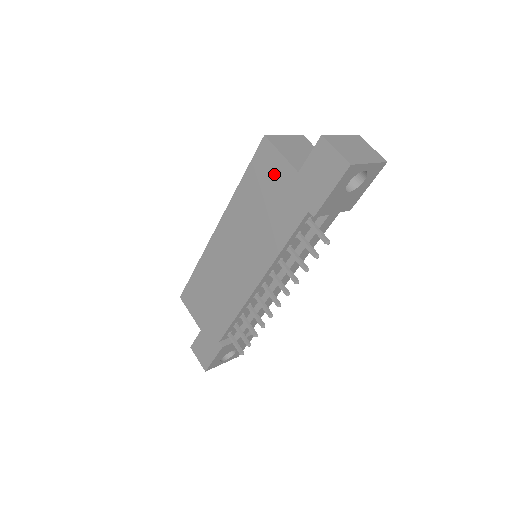
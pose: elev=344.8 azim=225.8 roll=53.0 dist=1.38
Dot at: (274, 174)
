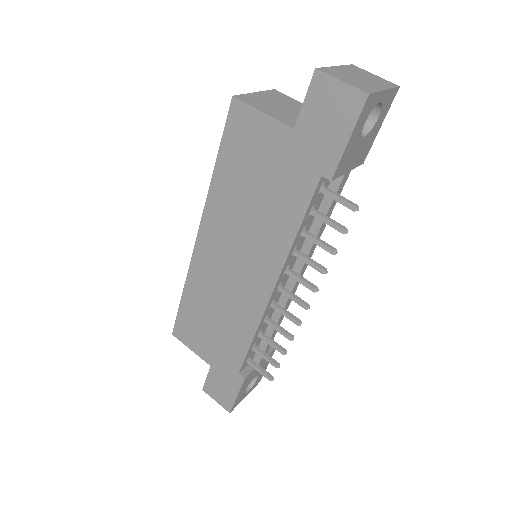
Dot at: (259, 142)
